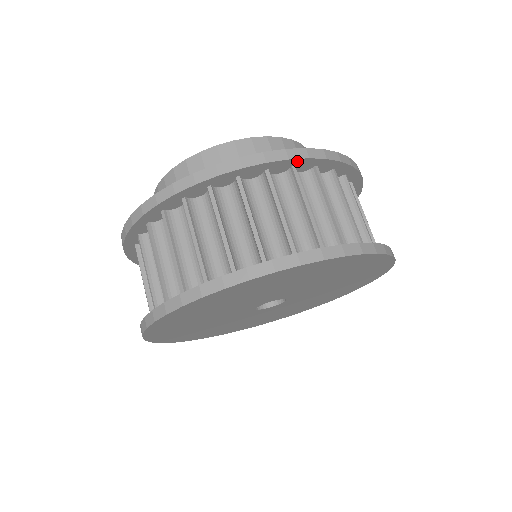
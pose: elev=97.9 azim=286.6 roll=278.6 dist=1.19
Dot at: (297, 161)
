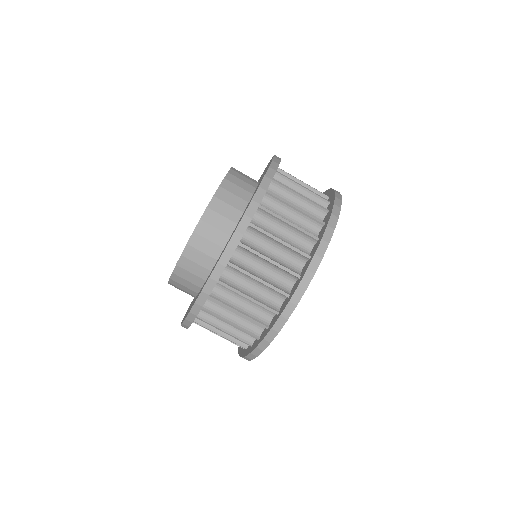
Dot at: (238, 243)
